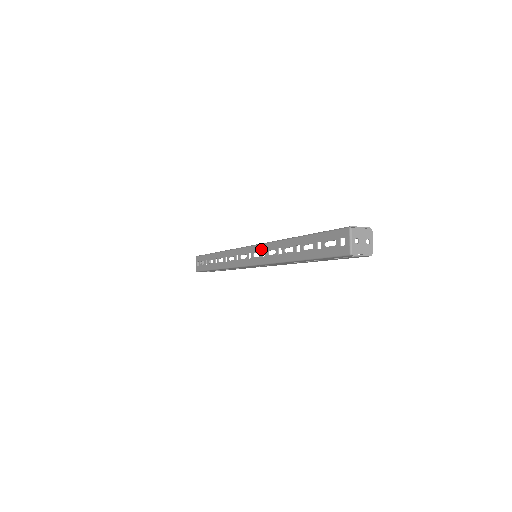
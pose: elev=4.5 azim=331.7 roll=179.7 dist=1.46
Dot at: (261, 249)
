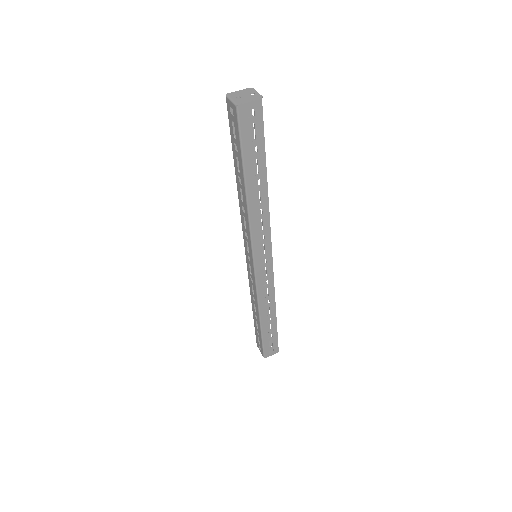
Dot at: (244, 236)
